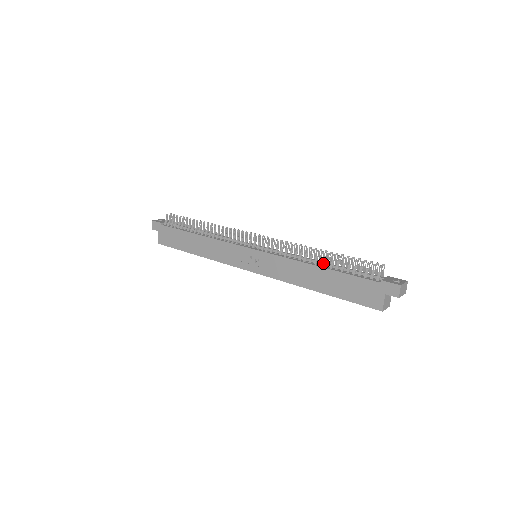
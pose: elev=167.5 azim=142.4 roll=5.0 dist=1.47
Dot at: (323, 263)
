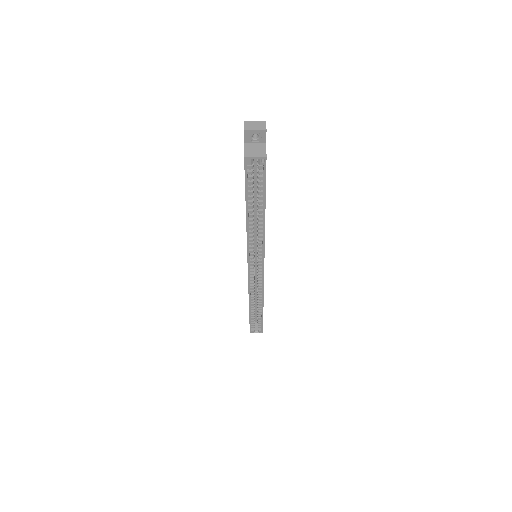
Dot at: occluded
